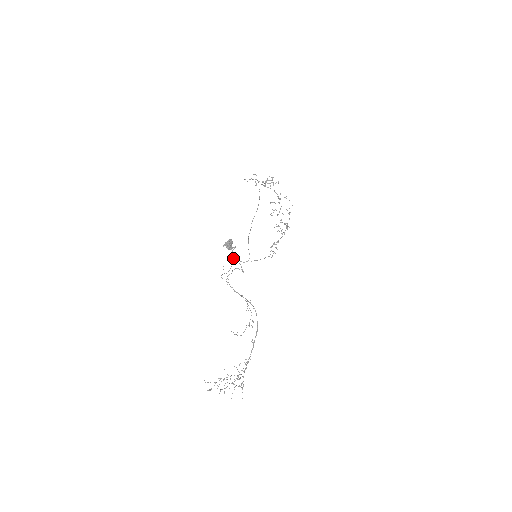
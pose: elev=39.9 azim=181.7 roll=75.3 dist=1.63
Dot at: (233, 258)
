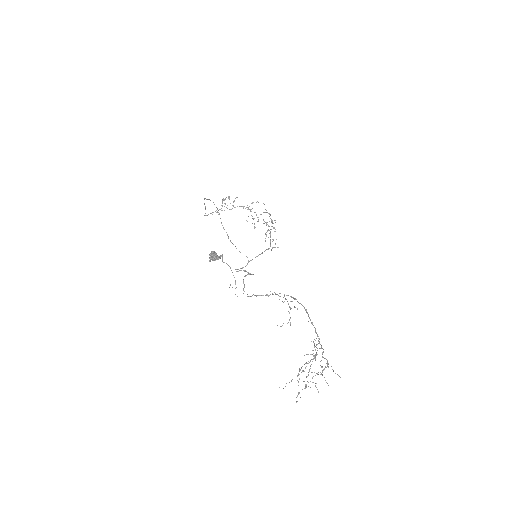
Dot at: (227, 264)
